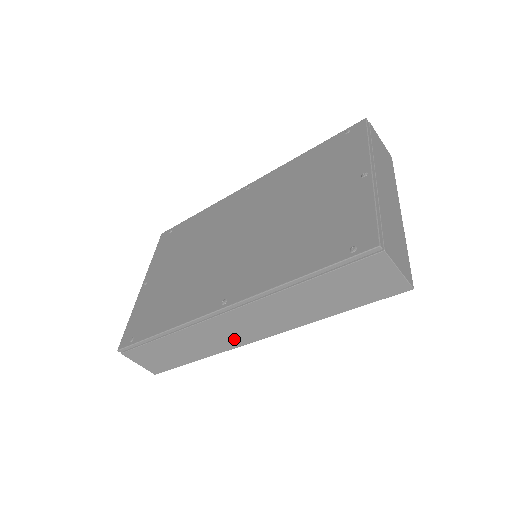
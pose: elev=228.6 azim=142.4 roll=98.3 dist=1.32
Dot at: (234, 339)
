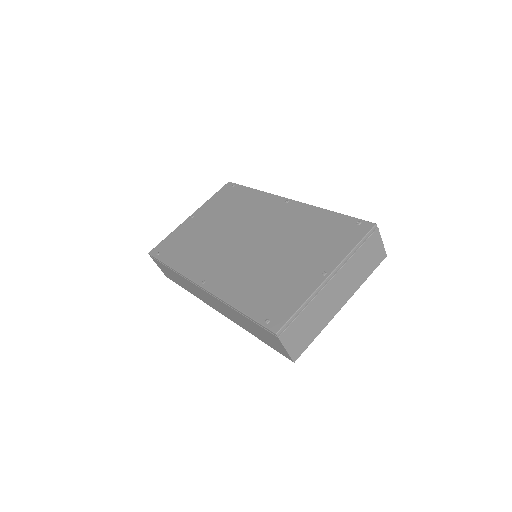
Dot at: (206, 300)
